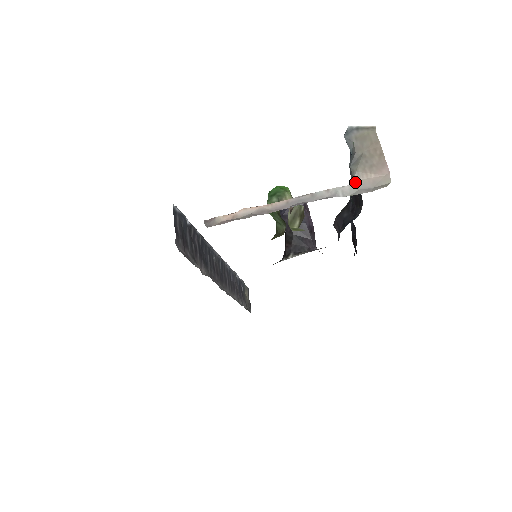
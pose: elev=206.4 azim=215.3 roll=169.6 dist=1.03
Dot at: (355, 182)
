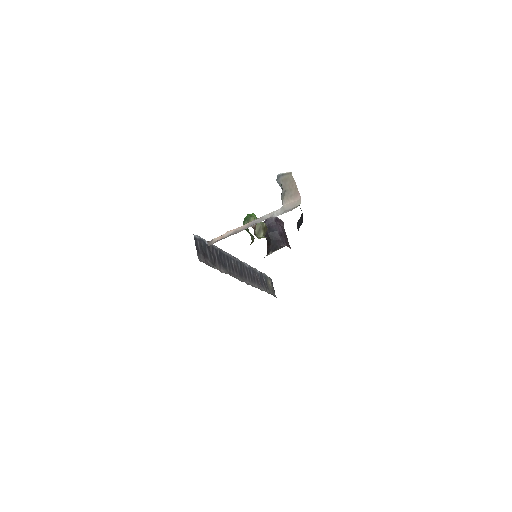
Dot at: (283, 206)
